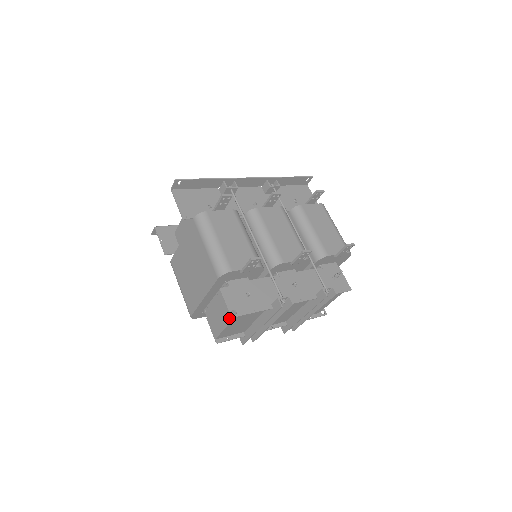
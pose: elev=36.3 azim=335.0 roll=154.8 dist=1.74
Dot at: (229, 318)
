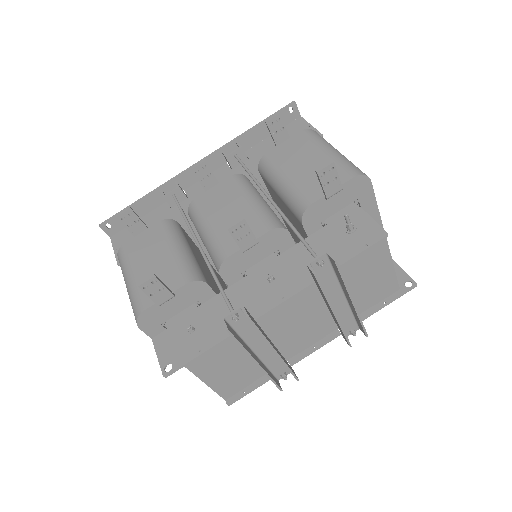
Dot at: occluded
